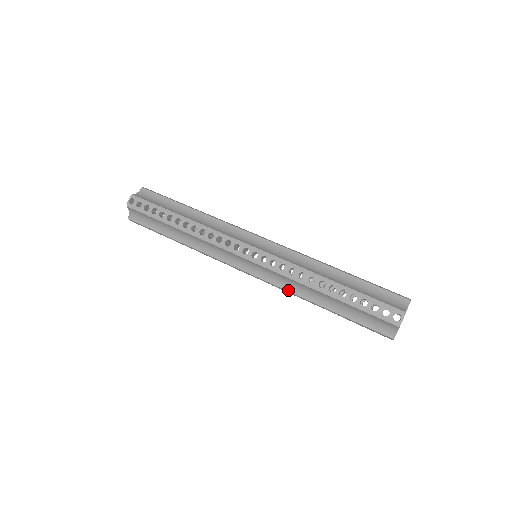
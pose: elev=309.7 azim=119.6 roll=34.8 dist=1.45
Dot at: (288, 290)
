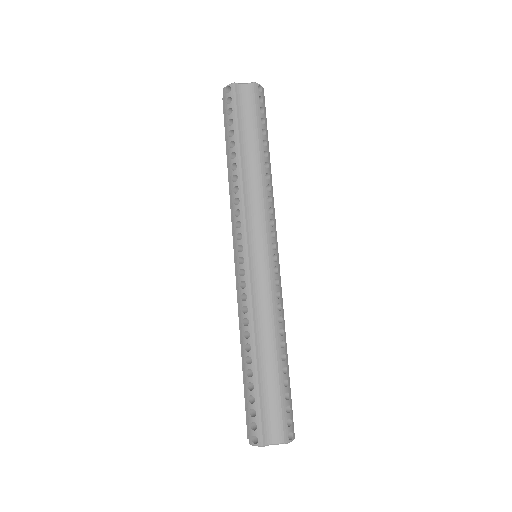
Dot at: occluded
